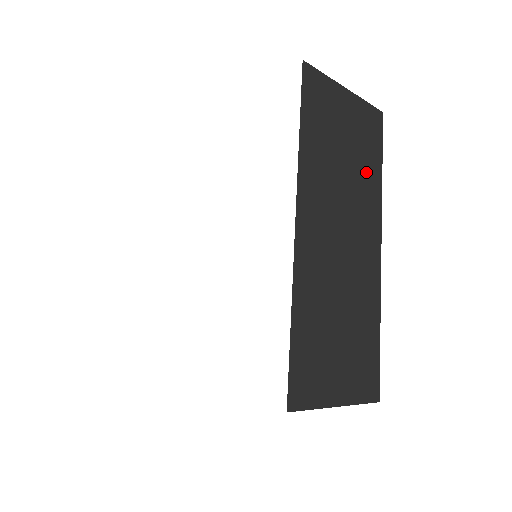
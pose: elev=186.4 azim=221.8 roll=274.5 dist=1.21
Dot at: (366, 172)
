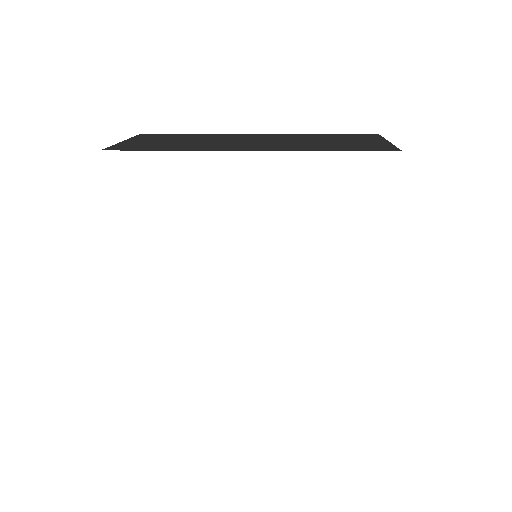
Dot at: occluded
